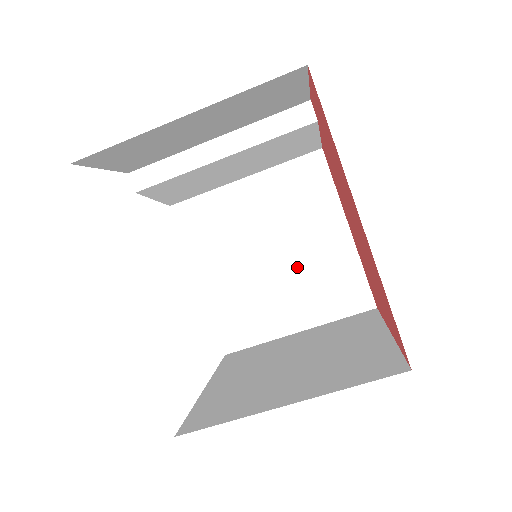
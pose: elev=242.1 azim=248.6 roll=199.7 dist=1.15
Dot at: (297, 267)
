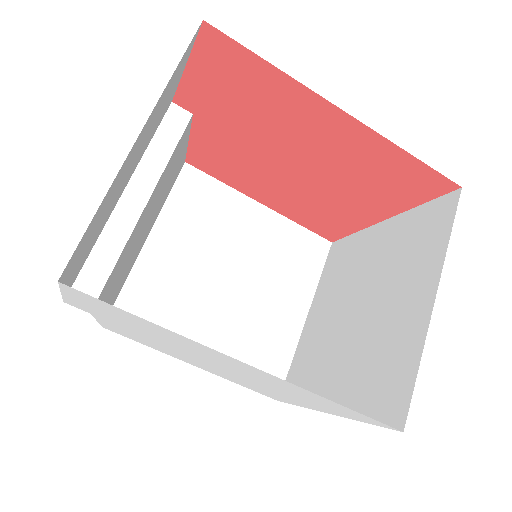
Dot at: (257, 269)
